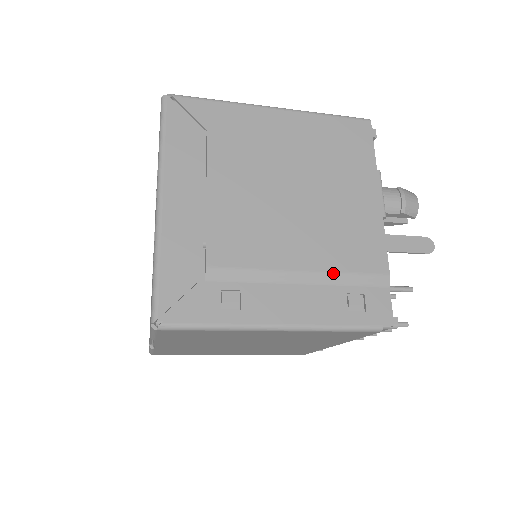
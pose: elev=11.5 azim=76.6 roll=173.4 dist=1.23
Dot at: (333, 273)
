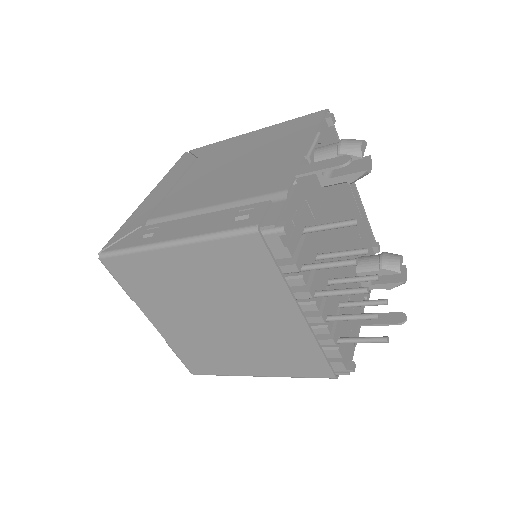
Dot at: (235, 201)
